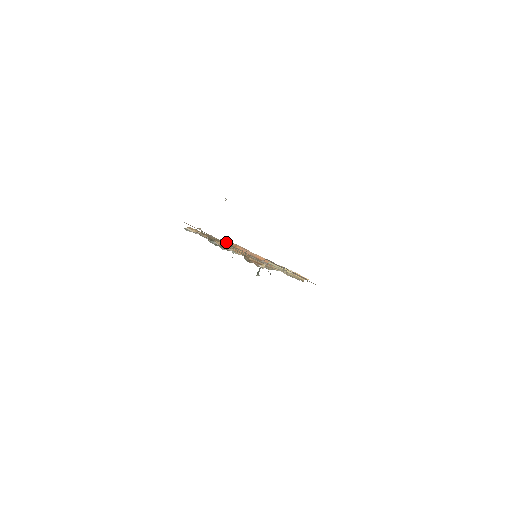
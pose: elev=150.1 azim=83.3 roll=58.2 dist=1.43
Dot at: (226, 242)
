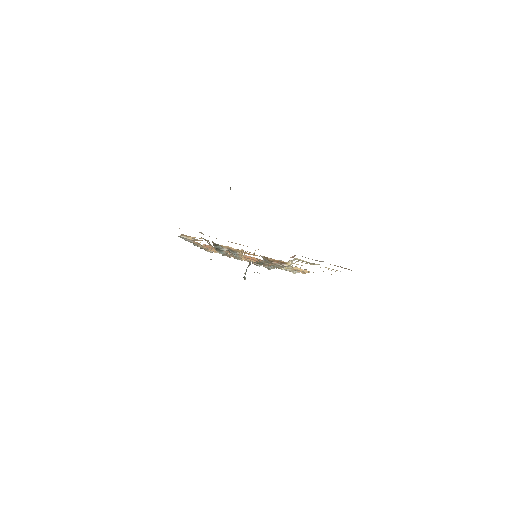
Dot at: occluded
